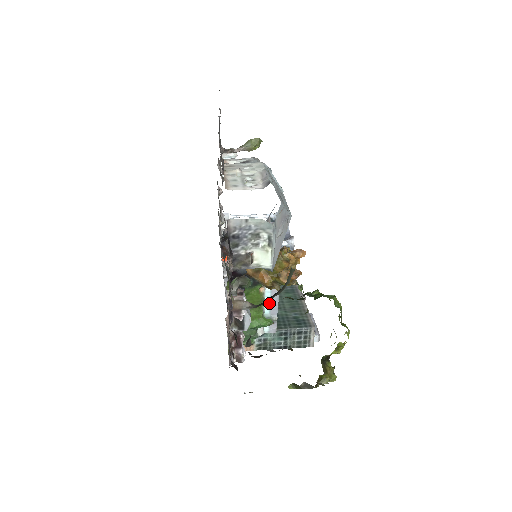
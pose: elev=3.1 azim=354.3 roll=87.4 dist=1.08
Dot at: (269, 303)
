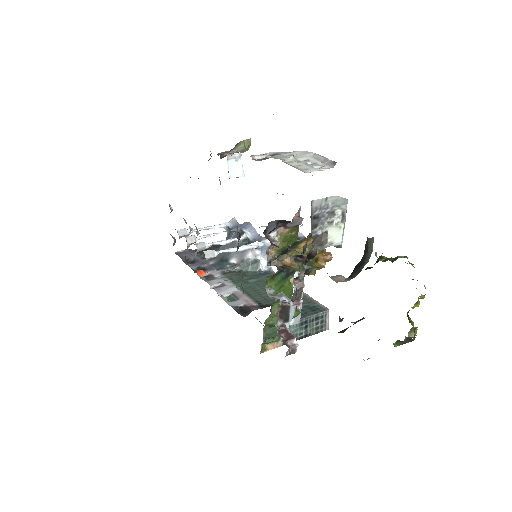
Dot at: occluded
